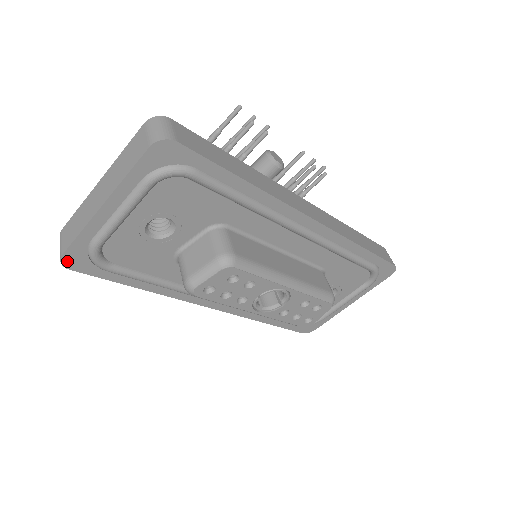
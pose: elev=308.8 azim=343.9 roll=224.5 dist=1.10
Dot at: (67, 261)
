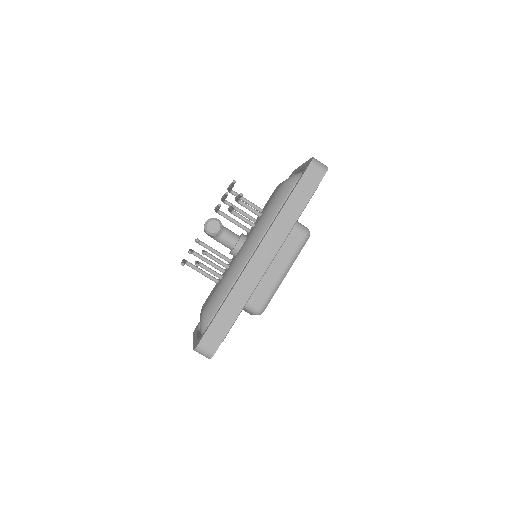
Dot at: occluded
